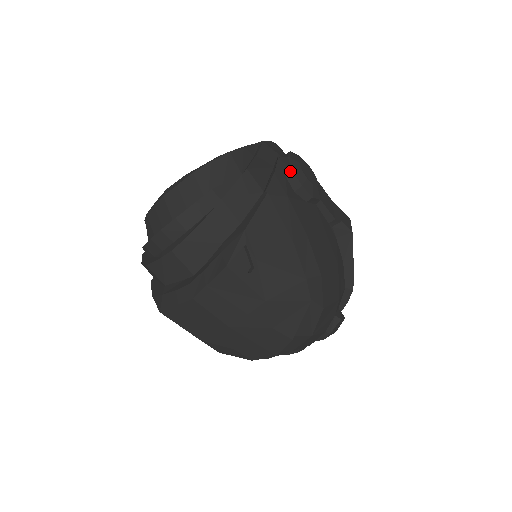
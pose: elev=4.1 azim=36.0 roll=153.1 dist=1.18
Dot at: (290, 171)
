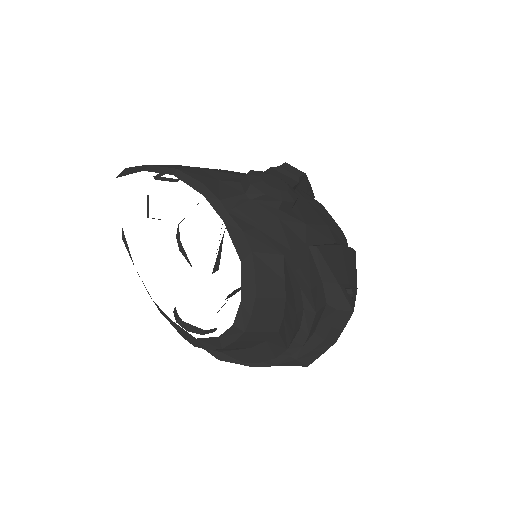
Dot at: (281, 203)
